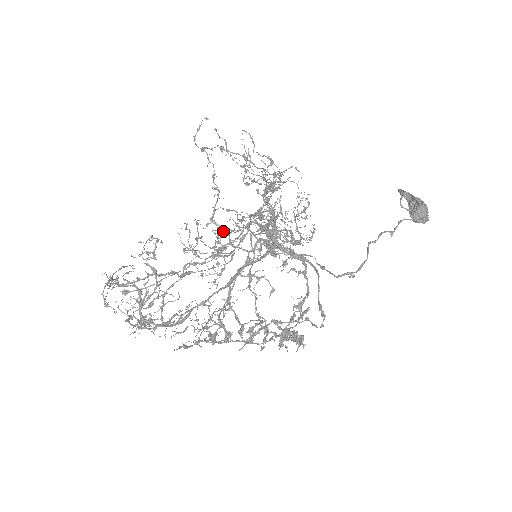
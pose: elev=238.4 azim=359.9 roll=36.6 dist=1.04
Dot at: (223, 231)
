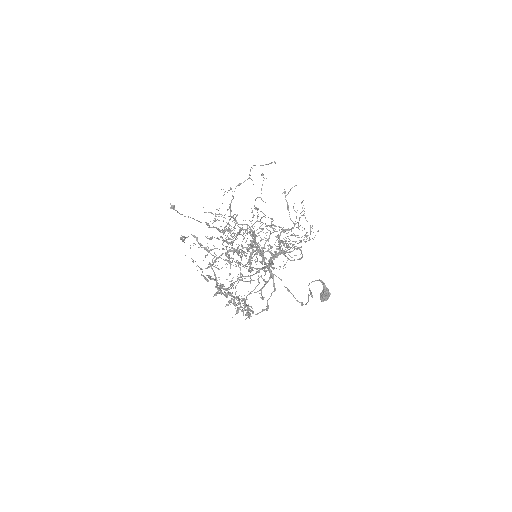
Dot at: (282, 242)
